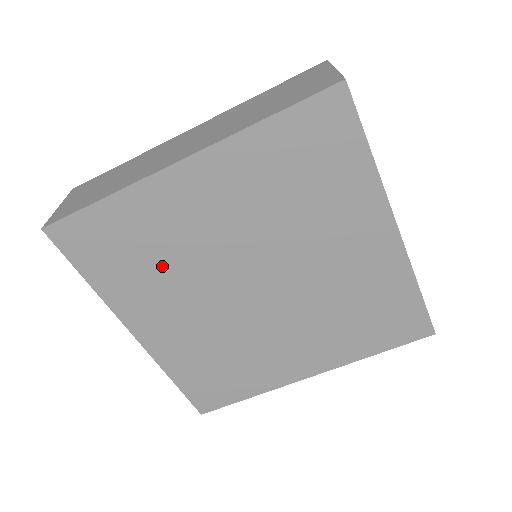
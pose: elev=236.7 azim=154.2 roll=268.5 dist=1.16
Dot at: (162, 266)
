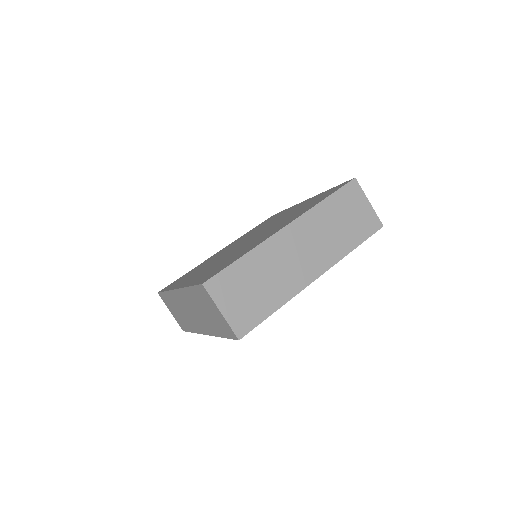
Dot at: occluded
